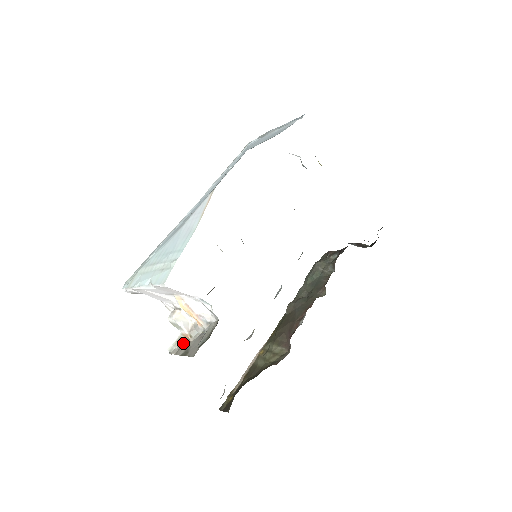
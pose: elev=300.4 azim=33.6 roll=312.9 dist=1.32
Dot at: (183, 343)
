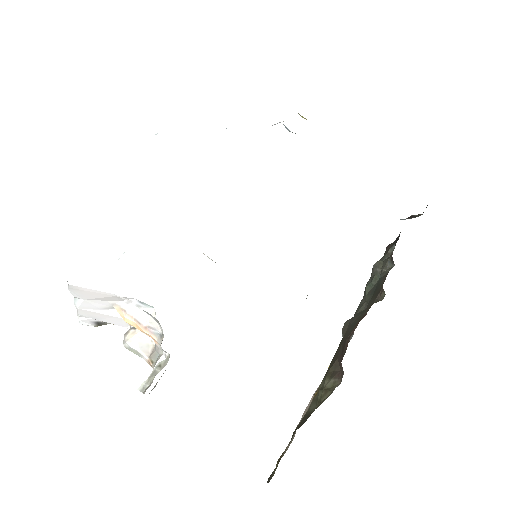
Dot at: (154, 377)
